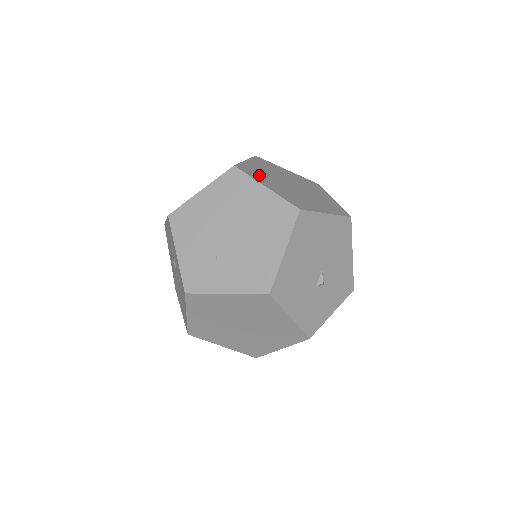
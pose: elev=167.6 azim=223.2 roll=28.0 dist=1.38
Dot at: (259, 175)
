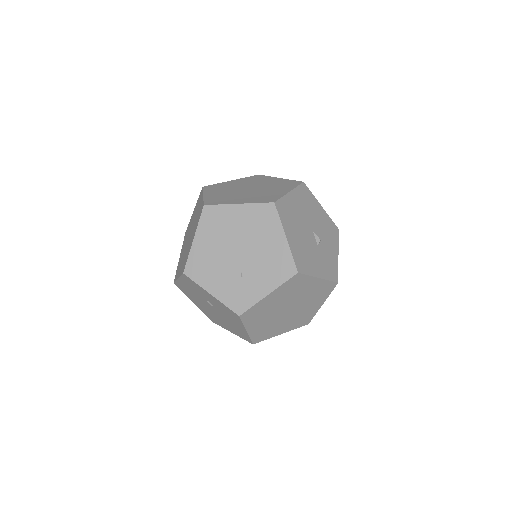
Dot at: (224, 199)
